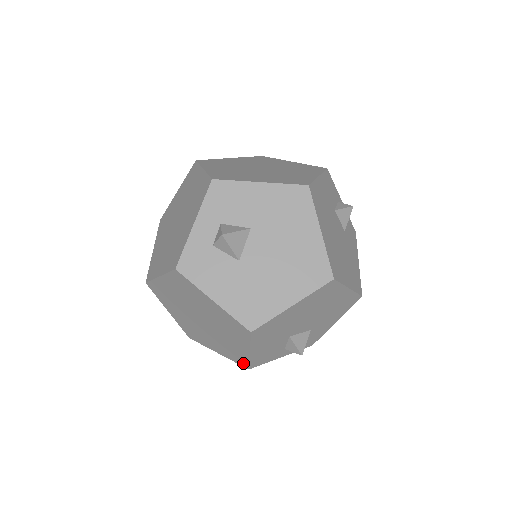
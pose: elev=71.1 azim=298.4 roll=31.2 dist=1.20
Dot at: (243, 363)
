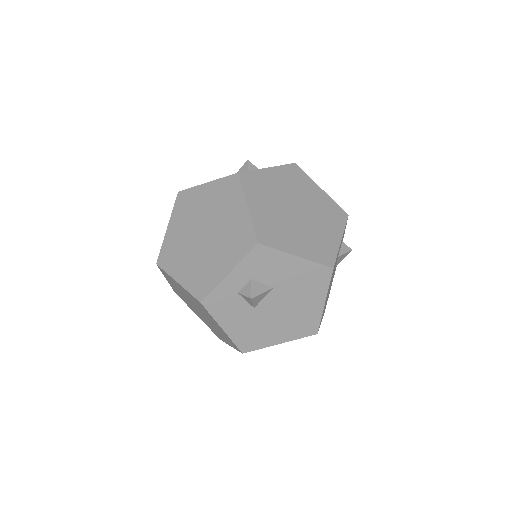
Dot at: (218, 337)
